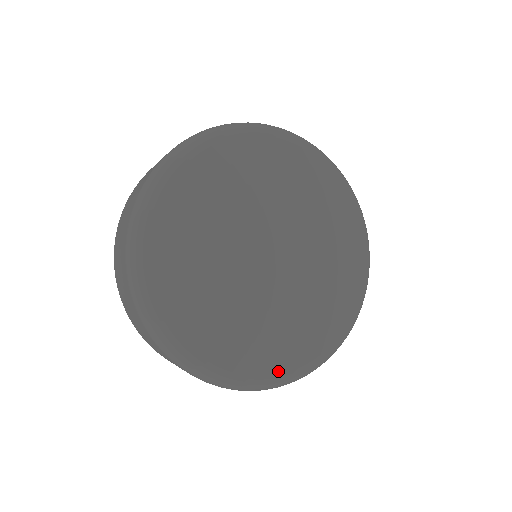
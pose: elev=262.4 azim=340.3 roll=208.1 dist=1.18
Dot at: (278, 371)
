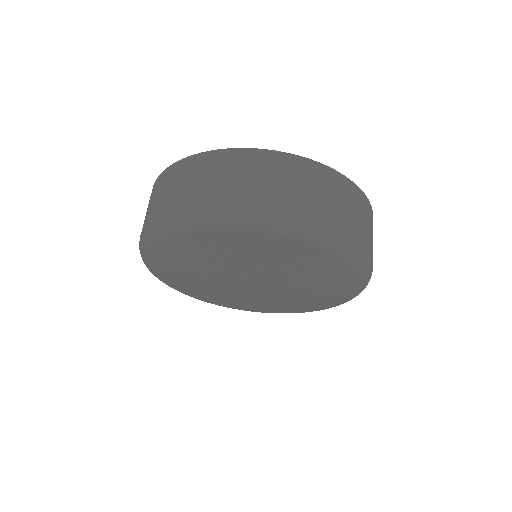
Dot at: (251, 310)
